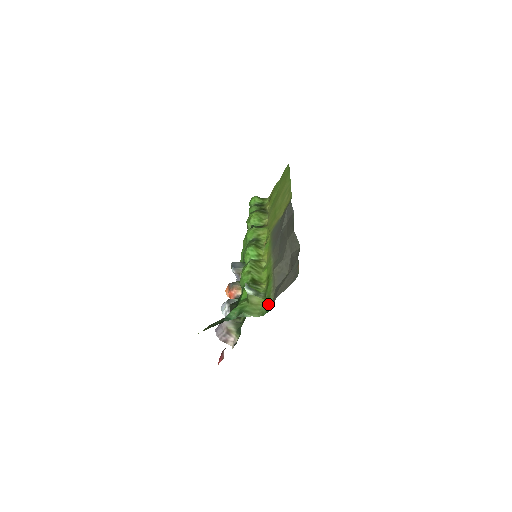
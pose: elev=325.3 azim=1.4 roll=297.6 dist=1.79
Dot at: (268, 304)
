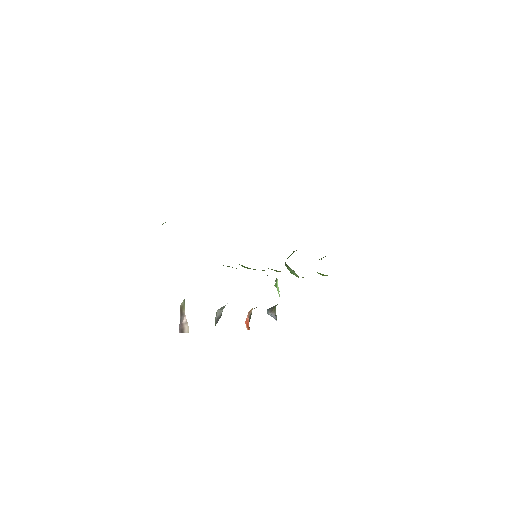
Dot at: occluded
